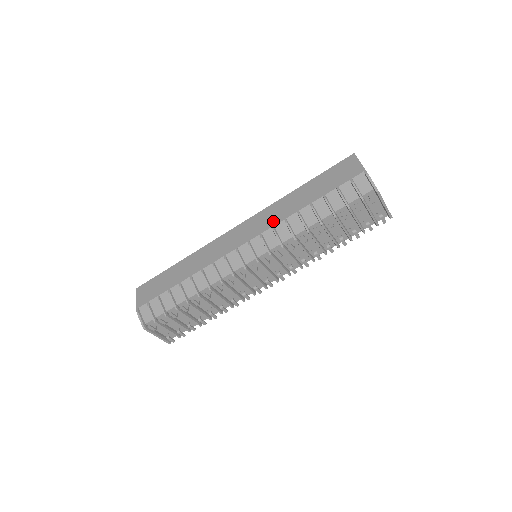
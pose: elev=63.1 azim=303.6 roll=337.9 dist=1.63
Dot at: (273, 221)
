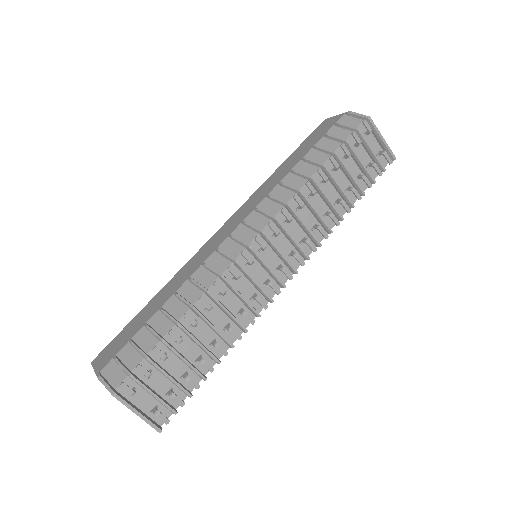
Dot at: (265, 193)
